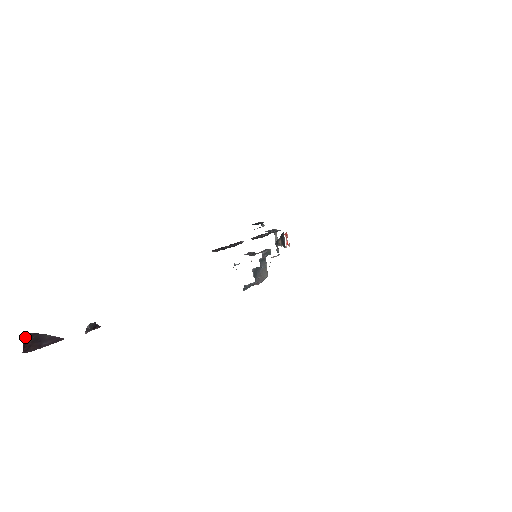
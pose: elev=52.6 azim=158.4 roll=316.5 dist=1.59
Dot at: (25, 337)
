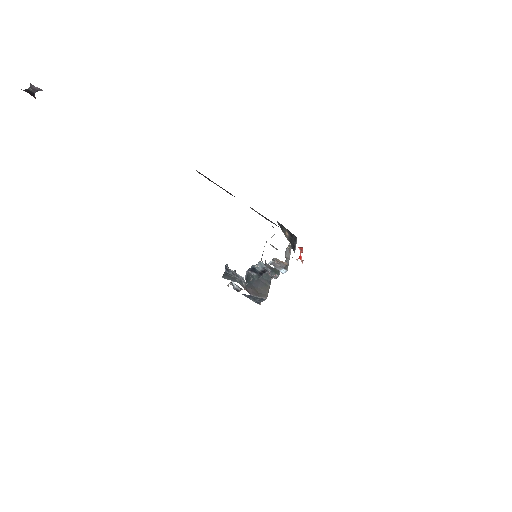
Dot at: out of frame
